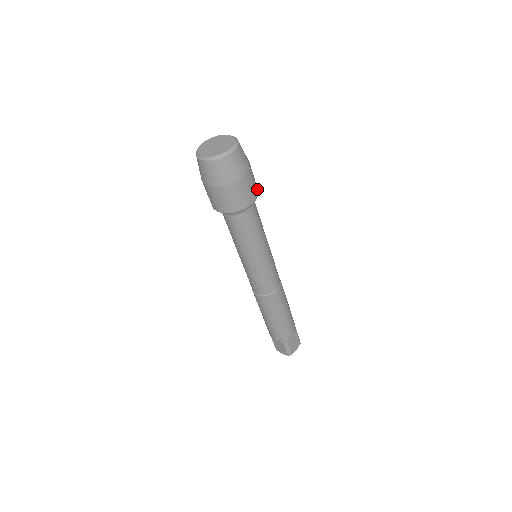
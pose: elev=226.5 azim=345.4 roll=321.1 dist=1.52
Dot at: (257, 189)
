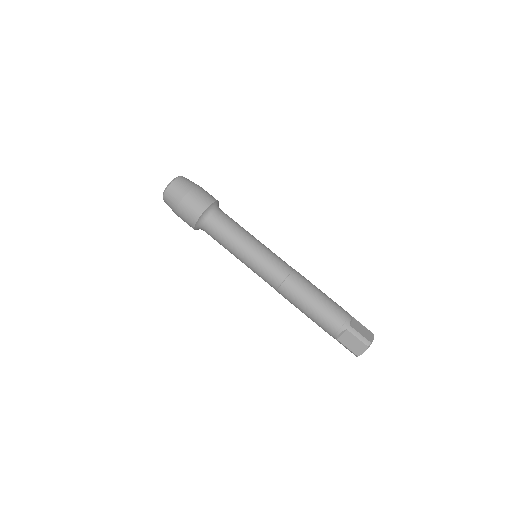
Dot at: occluded
